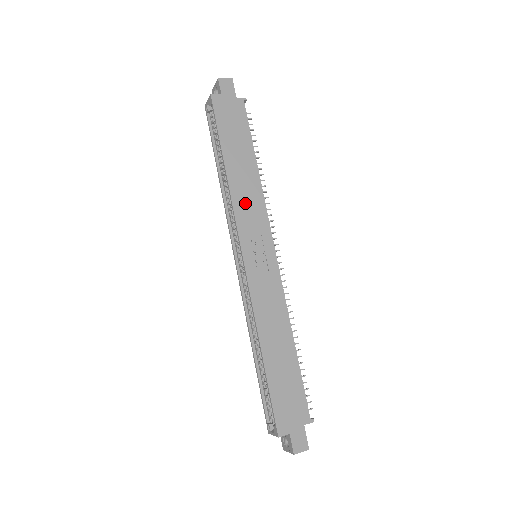
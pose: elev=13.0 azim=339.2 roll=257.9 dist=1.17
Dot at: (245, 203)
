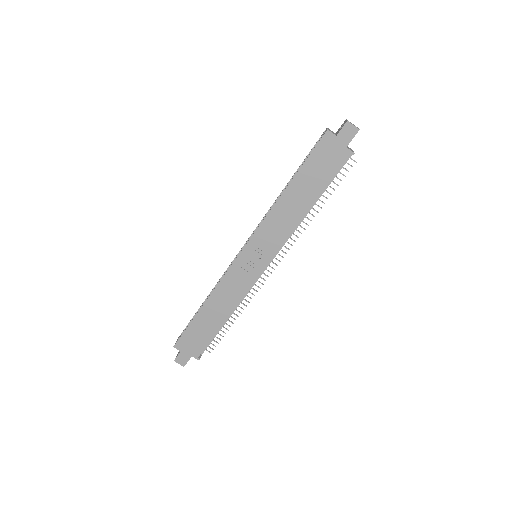
Dot at: (275, 223)
